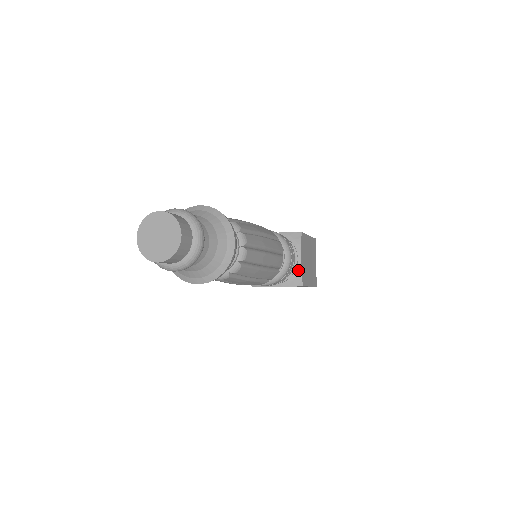
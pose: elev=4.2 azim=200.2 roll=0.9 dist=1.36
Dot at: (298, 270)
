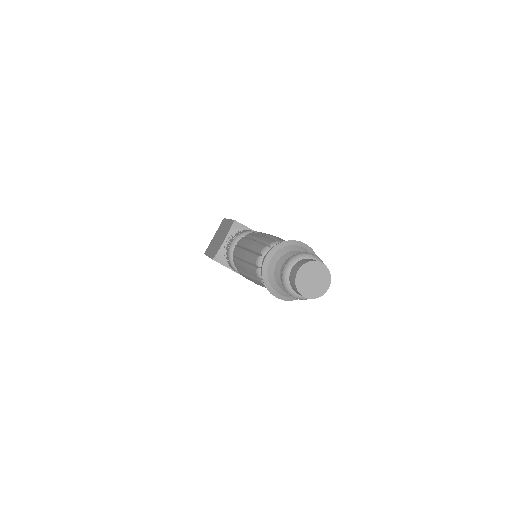
Dot at: occluded
